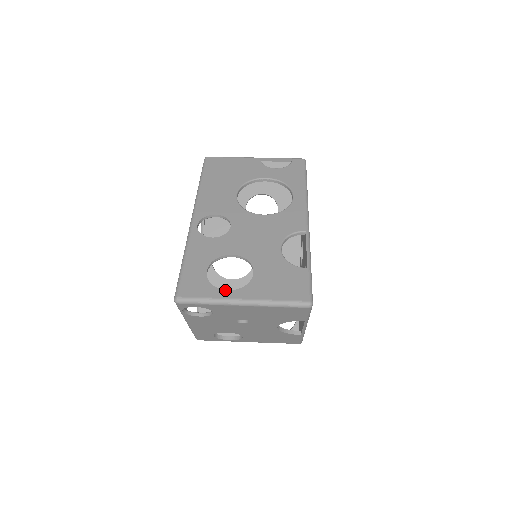
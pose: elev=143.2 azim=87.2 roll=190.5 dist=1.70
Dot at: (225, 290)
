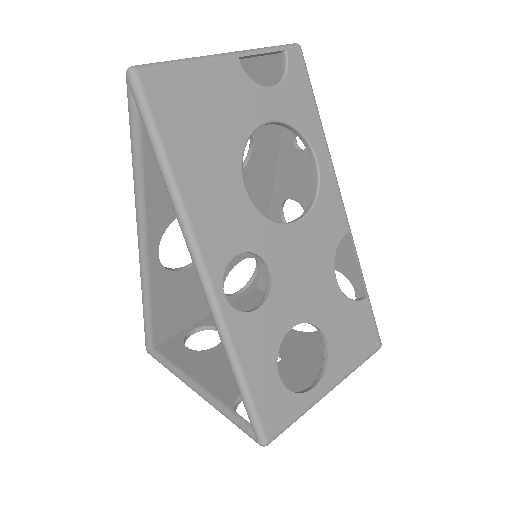
Dot at: (311, 390)
